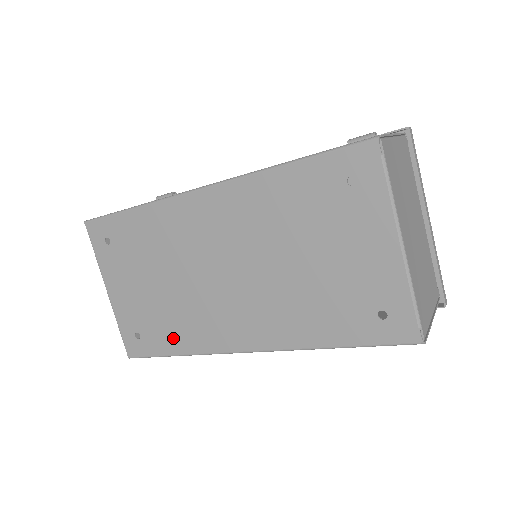
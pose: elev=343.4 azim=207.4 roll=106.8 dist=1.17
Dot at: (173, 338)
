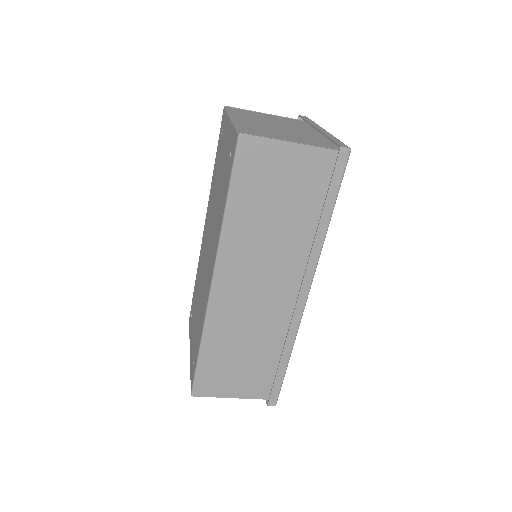
Dot at: (199, 336)
